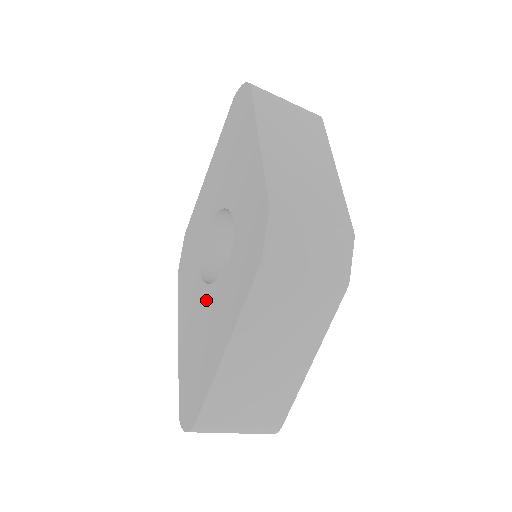
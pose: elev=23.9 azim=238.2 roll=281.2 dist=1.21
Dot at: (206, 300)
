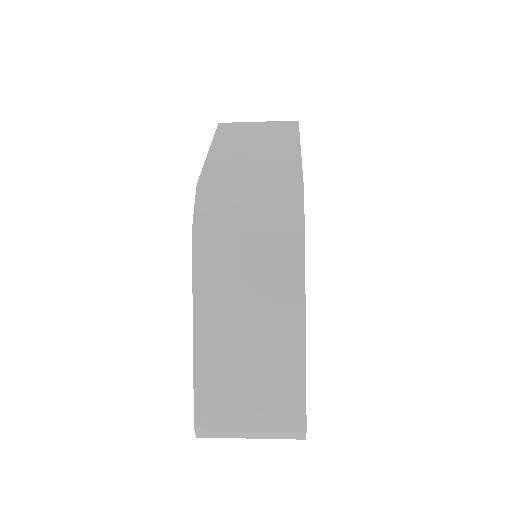
Dot at: occluded
